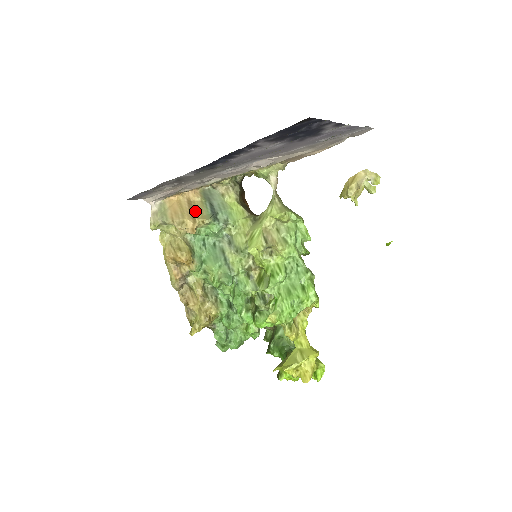
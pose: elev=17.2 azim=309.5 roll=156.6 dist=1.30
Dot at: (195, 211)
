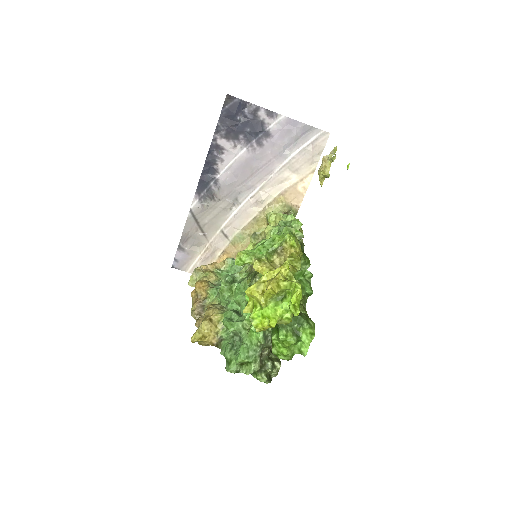
Dot at: occluded
